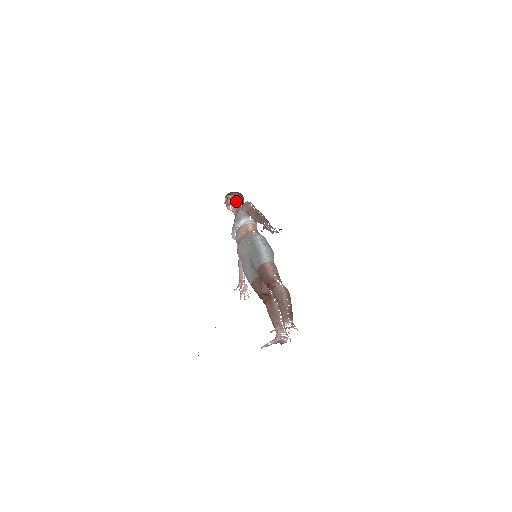
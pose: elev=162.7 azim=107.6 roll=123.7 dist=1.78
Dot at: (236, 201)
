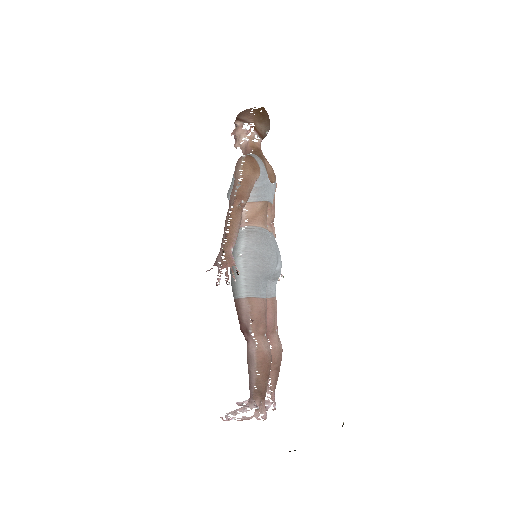
Dot at: (245, 136)
